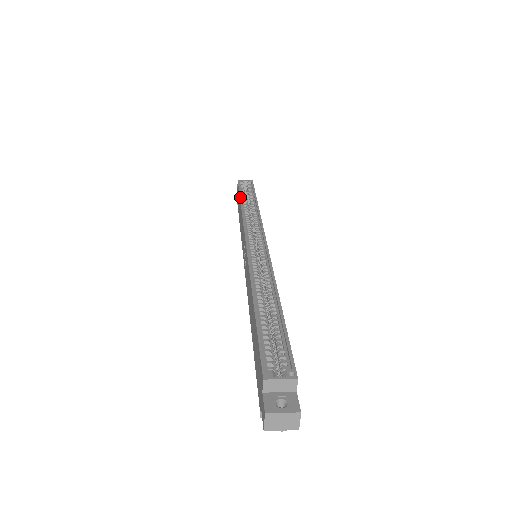
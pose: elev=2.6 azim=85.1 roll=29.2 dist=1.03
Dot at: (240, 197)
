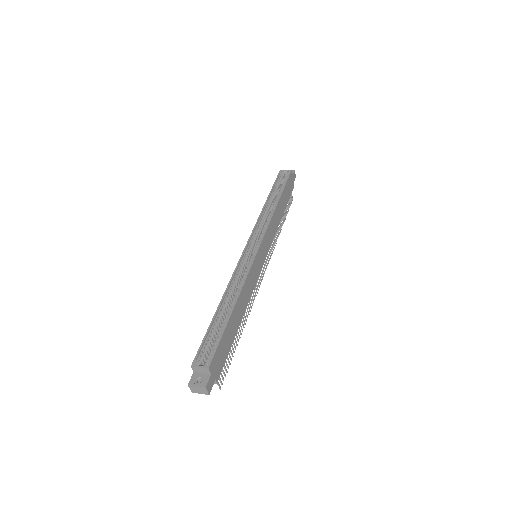
Dot at: (269, 194)
